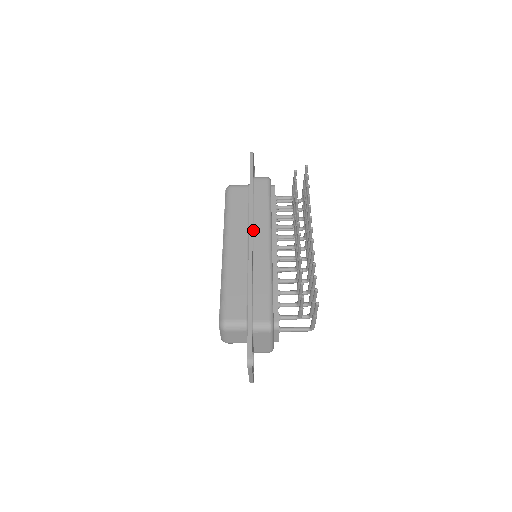
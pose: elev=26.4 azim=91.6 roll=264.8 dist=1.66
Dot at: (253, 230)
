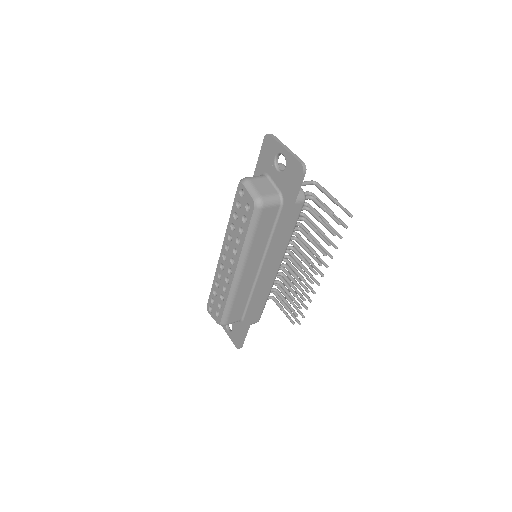
Dot at: occluded
